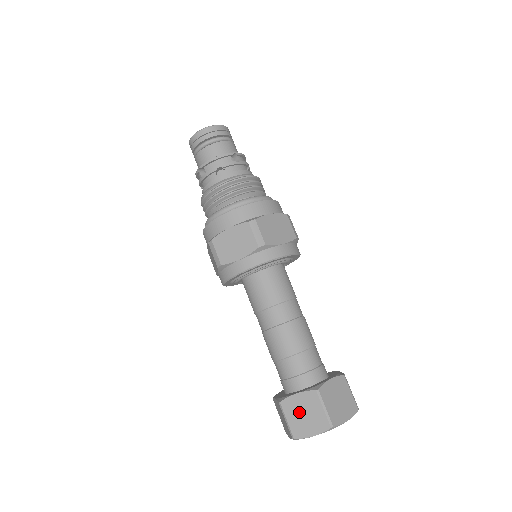
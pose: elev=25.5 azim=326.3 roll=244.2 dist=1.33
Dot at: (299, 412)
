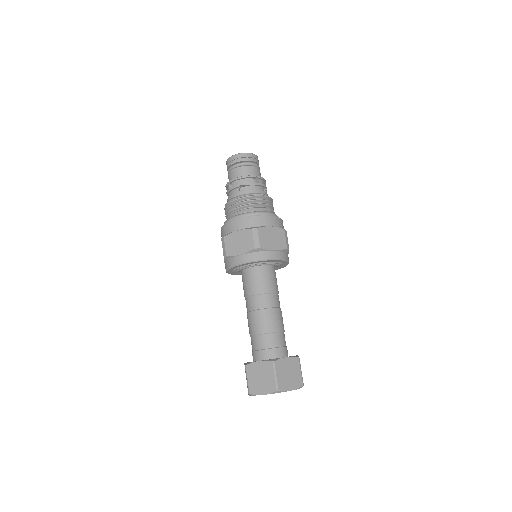
Dot at: (257, 375)
